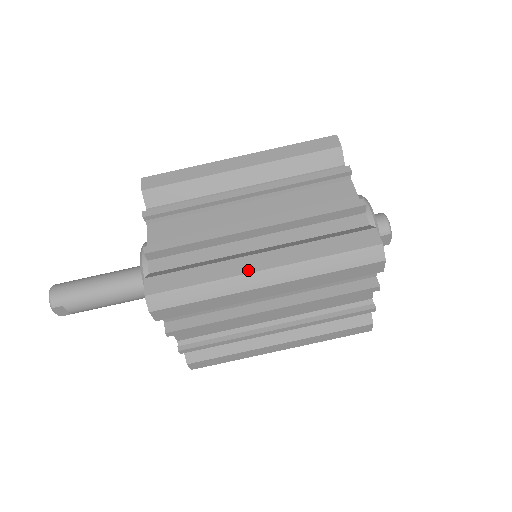
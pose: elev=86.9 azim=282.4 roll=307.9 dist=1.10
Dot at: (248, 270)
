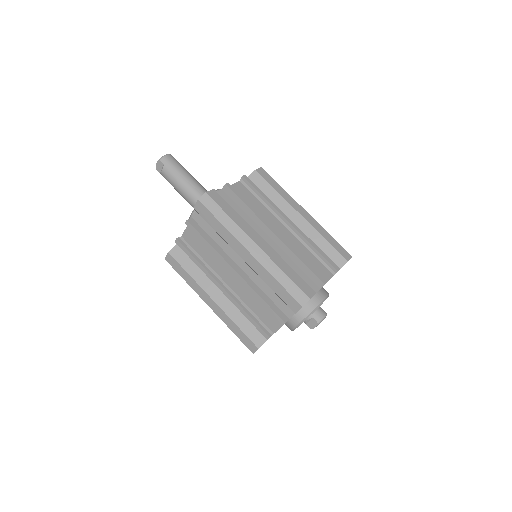
Dot at: (252, 237)
